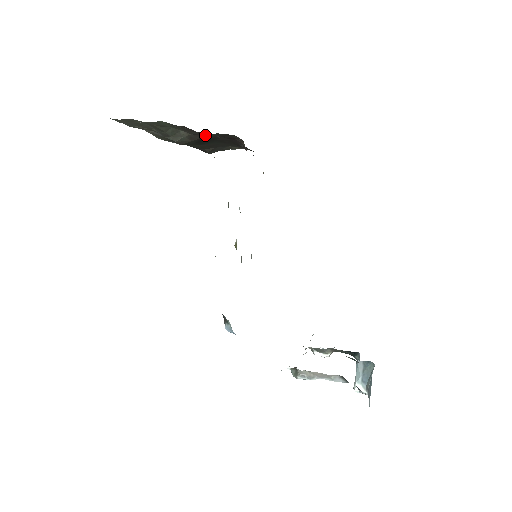
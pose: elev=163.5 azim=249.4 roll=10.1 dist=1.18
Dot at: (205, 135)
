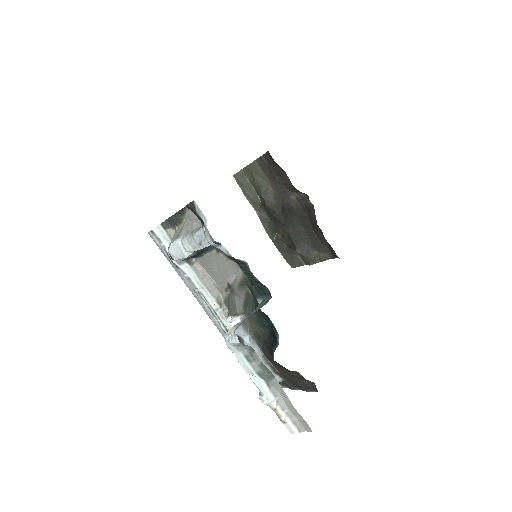
Dot at: (286, 194)
